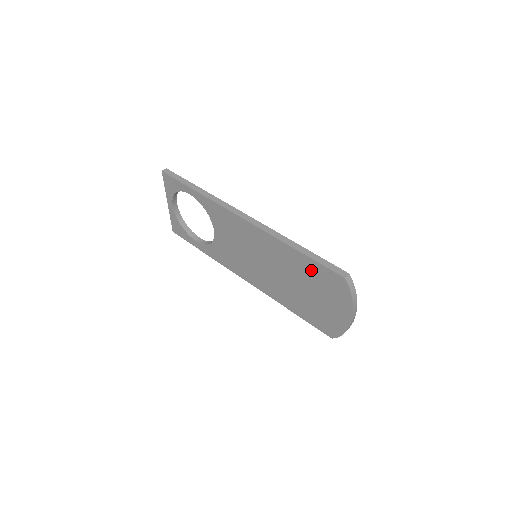
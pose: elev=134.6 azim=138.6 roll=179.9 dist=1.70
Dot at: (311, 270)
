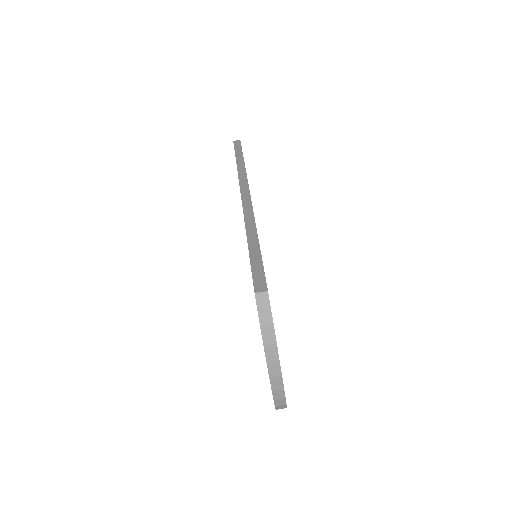
Dot at: occluded
